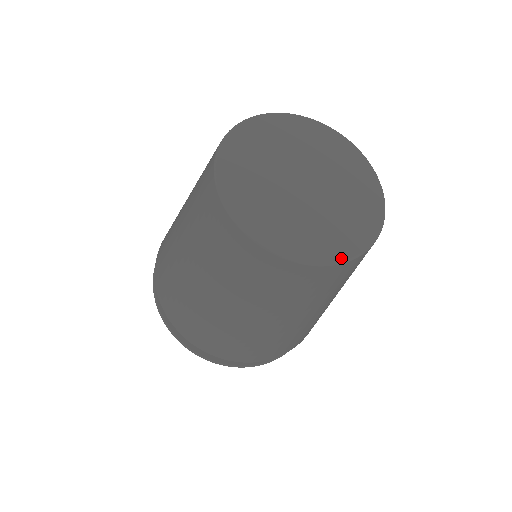
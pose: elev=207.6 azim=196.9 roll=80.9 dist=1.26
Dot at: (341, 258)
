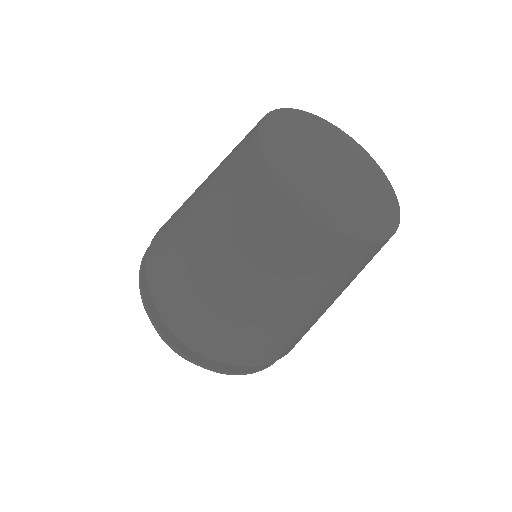
Dot at: (379, 236)
